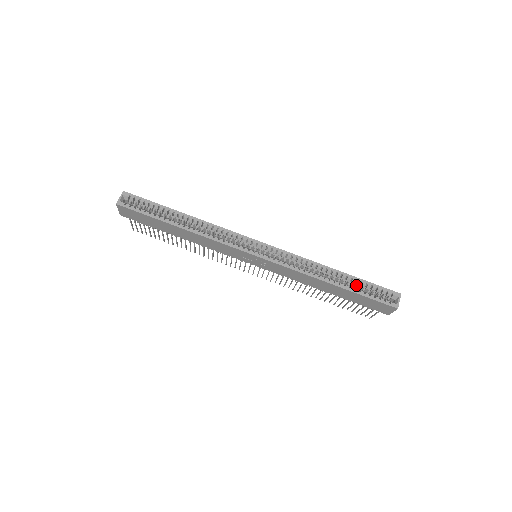
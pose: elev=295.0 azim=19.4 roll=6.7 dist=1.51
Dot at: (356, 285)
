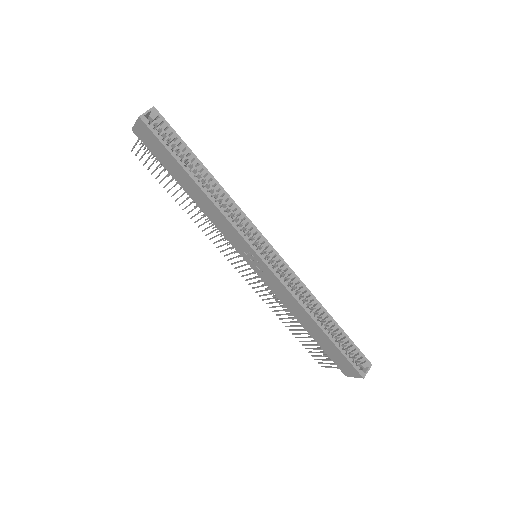
Dot at: (338, 336)
